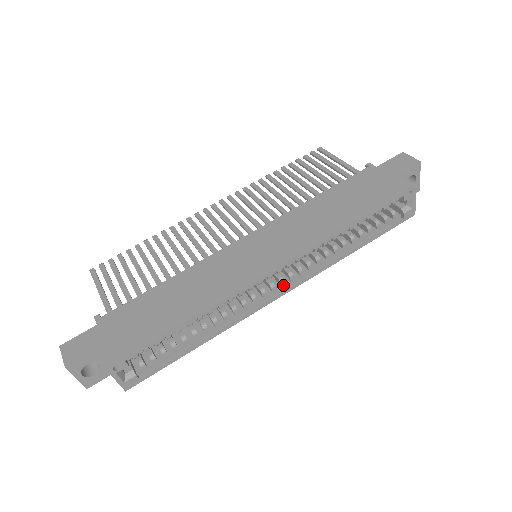
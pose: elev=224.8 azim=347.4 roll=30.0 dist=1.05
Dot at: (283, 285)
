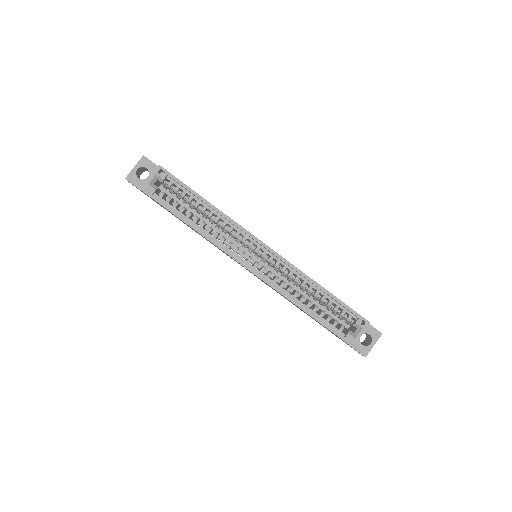
Dot at: (254, 267)
